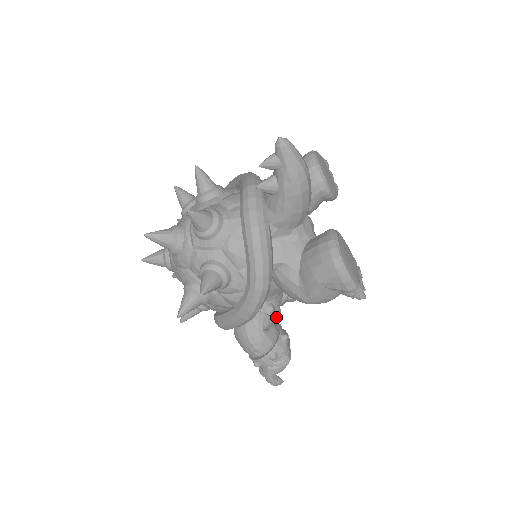
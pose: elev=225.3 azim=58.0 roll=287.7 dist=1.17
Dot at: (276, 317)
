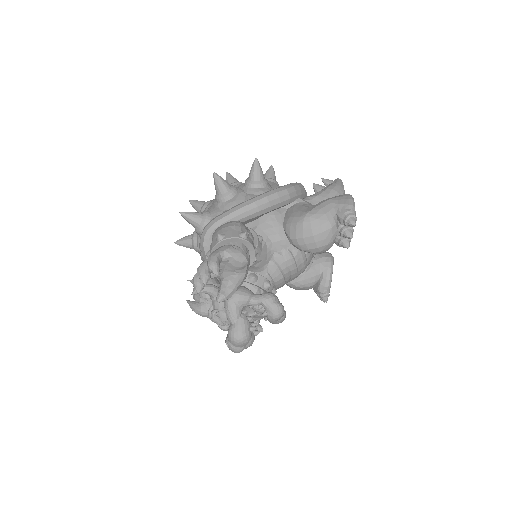
Dot at: (258, 245)
